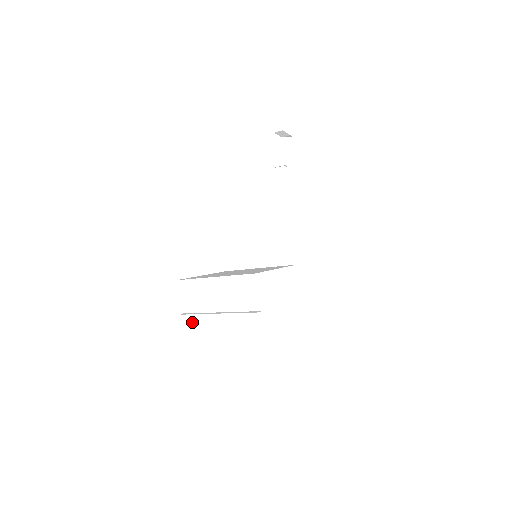
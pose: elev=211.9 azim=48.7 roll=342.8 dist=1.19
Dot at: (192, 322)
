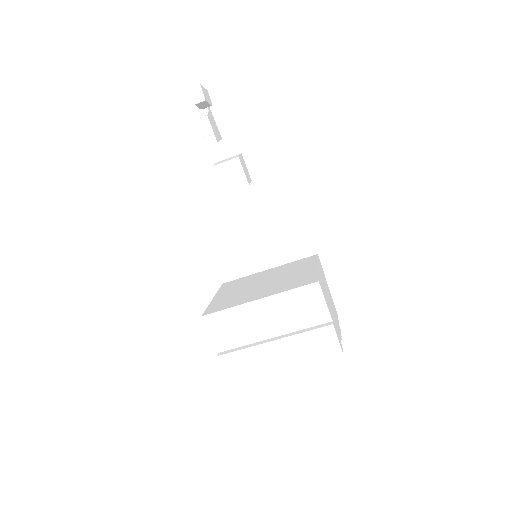
Dot at: (237, 360)
